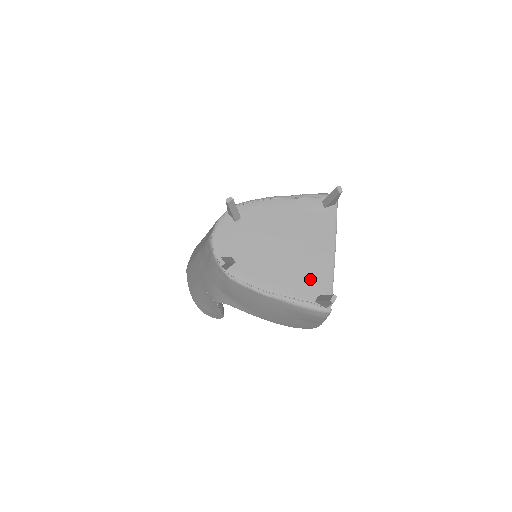
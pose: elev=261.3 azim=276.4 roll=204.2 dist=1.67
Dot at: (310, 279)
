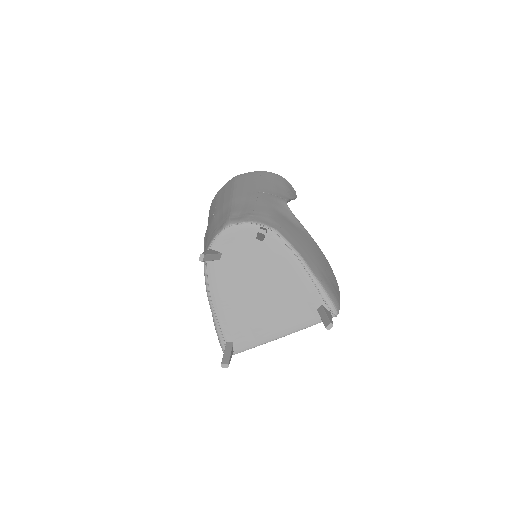
Dot at: (243, 329)
